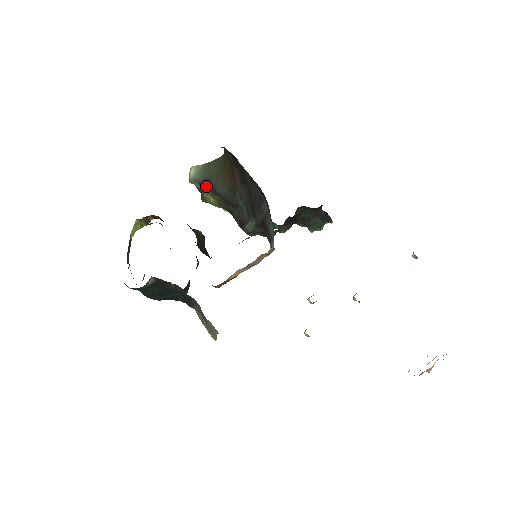
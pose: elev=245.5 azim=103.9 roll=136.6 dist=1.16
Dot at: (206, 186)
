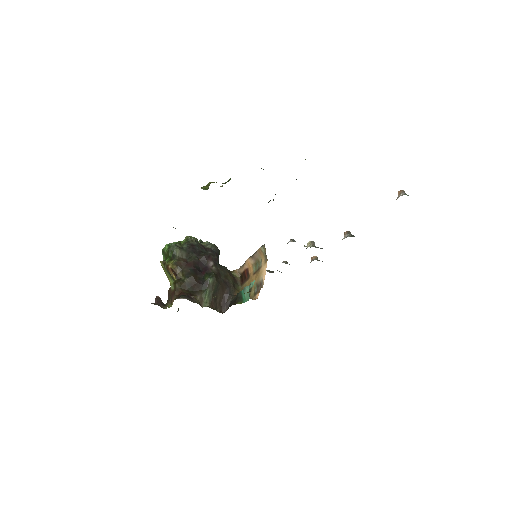
Dot at: occluded
